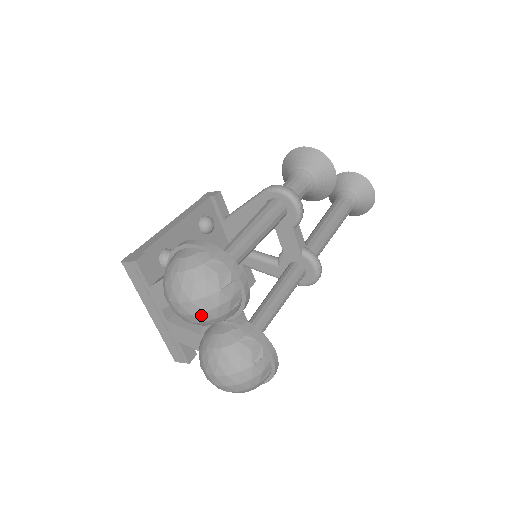
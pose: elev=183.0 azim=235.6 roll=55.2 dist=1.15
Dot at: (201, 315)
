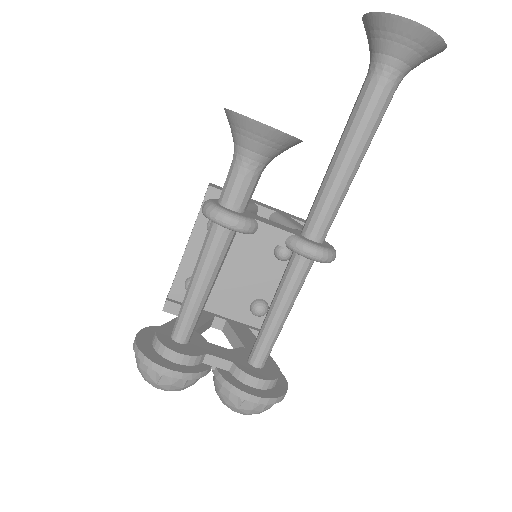
Dot at: occluded
